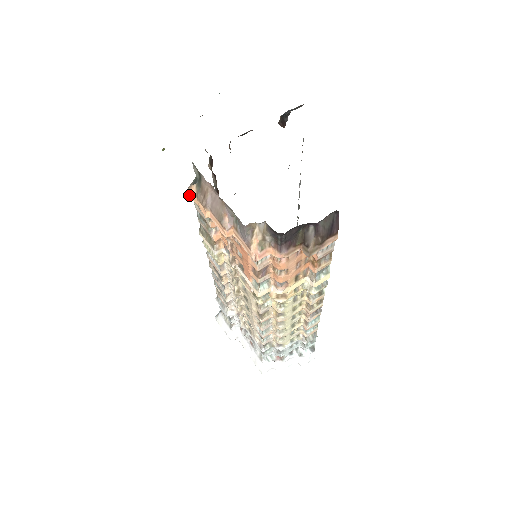
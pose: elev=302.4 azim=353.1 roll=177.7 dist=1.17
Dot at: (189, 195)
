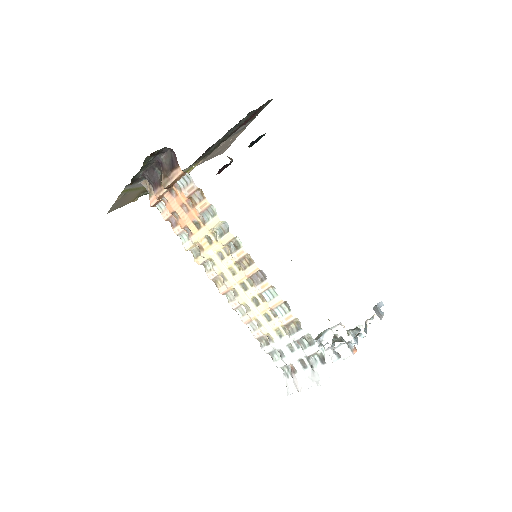
Dot at: occluded
